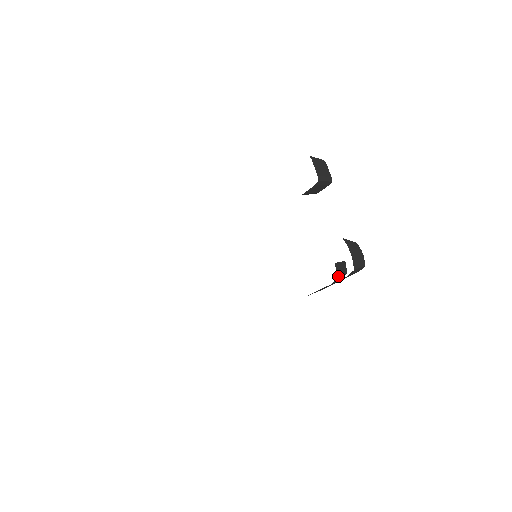
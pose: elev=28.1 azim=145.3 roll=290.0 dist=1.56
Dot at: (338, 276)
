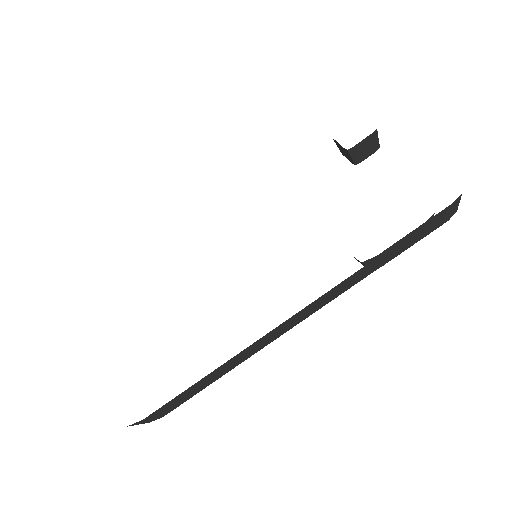
Dot at: occluded
